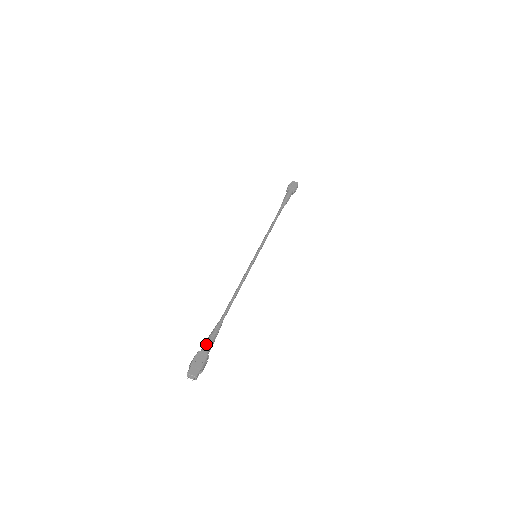
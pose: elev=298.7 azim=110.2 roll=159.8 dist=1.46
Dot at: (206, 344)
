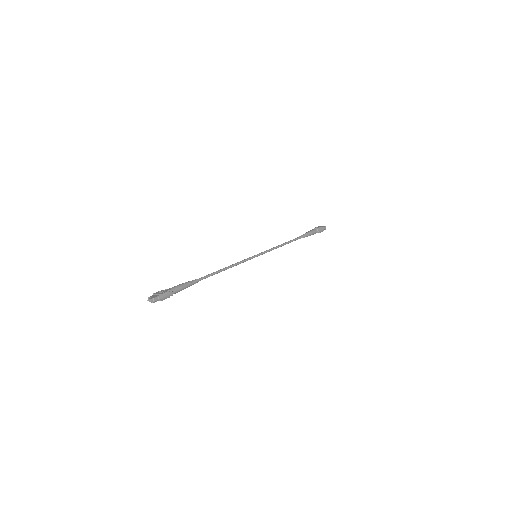
Dot at: (175, 286)
